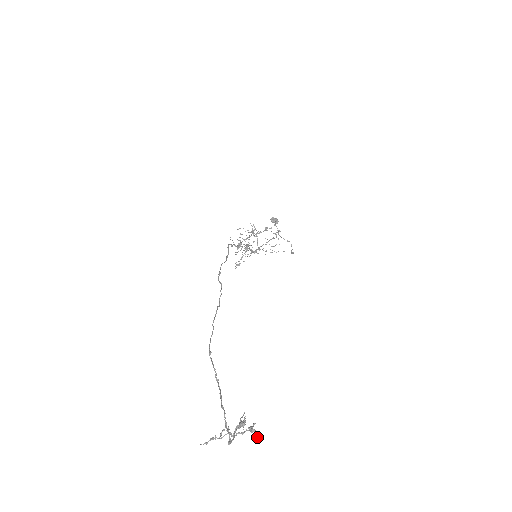
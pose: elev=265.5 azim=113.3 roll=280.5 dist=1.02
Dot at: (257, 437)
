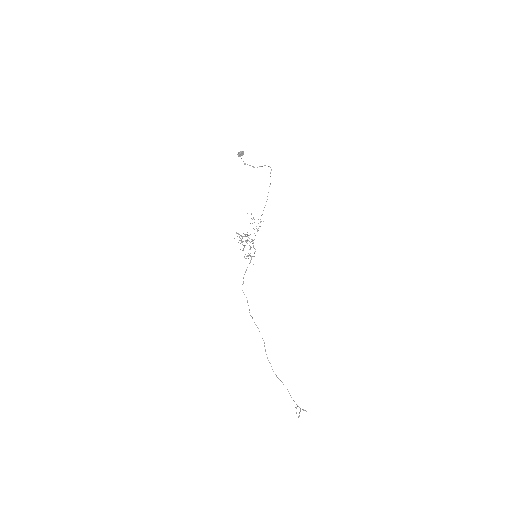
Dot at: (306, 411)
